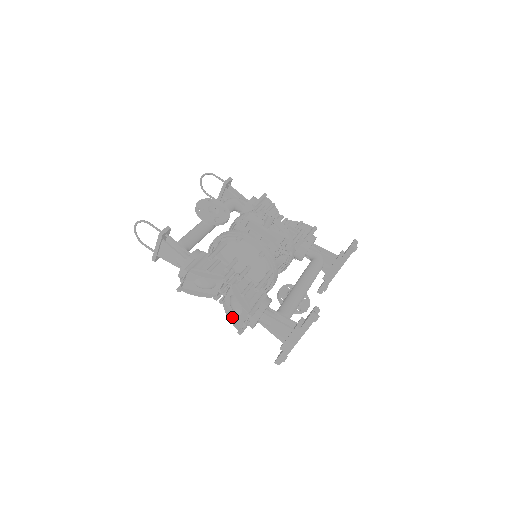
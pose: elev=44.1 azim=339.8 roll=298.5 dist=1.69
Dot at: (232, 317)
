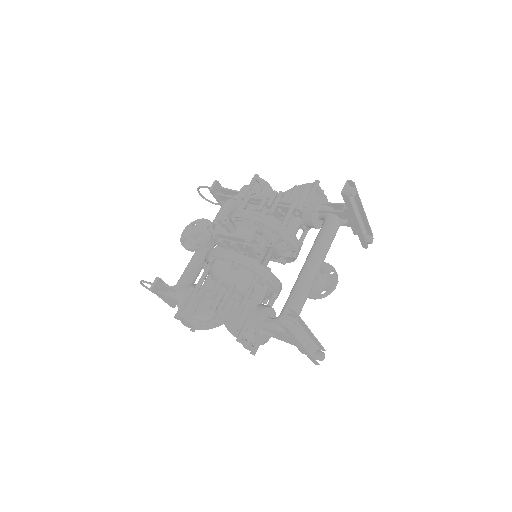
Dot at: occluded
